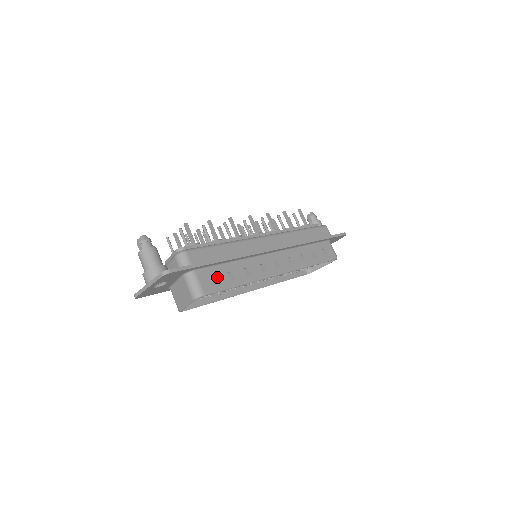
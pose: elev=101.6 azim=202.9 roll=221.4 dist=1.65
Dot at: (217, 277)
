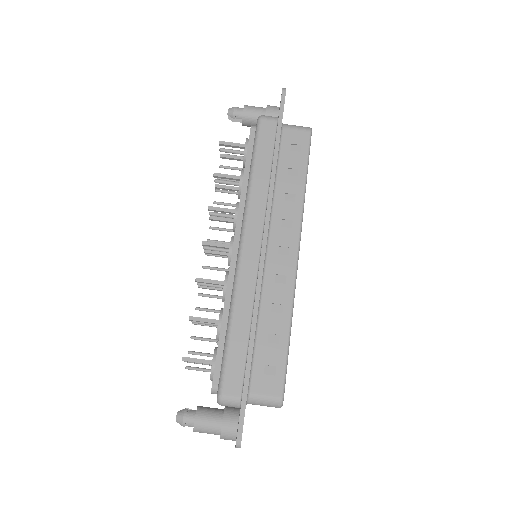
Dot at: (268, 363)
